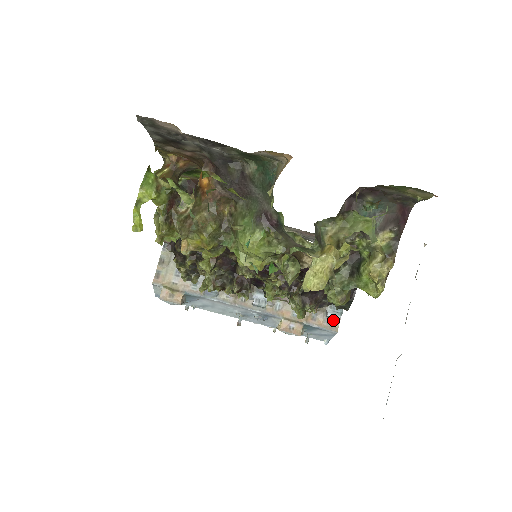
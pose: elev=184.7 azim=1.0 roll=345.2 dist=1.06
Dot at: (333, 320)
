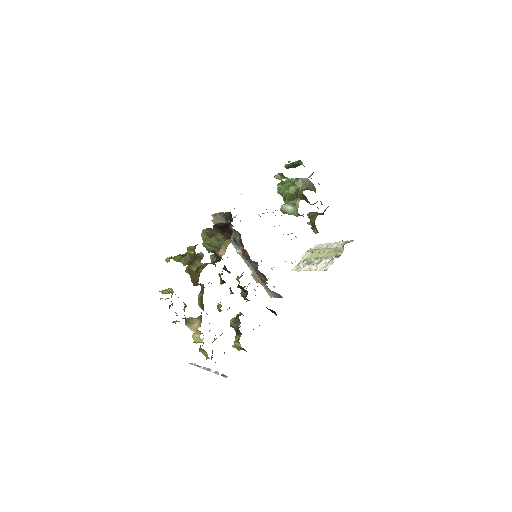
Dot at: occluded
